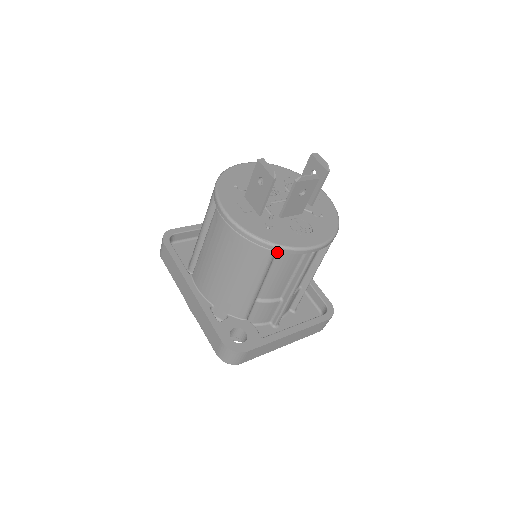
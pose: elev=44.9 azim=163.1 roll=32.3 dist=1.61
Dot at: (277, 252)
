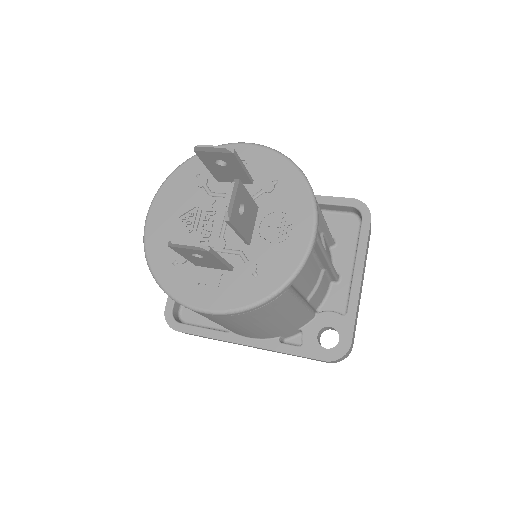
Dot at: occluded
